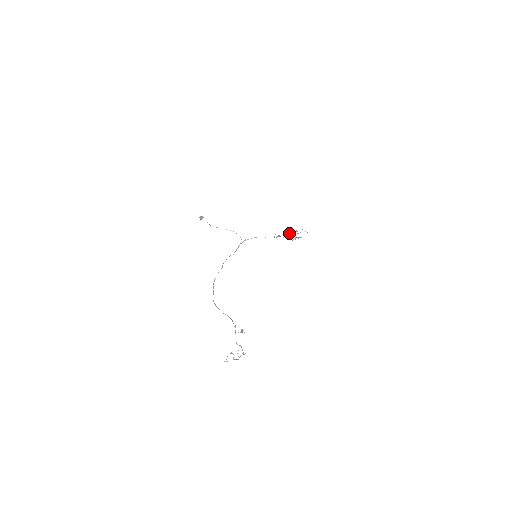
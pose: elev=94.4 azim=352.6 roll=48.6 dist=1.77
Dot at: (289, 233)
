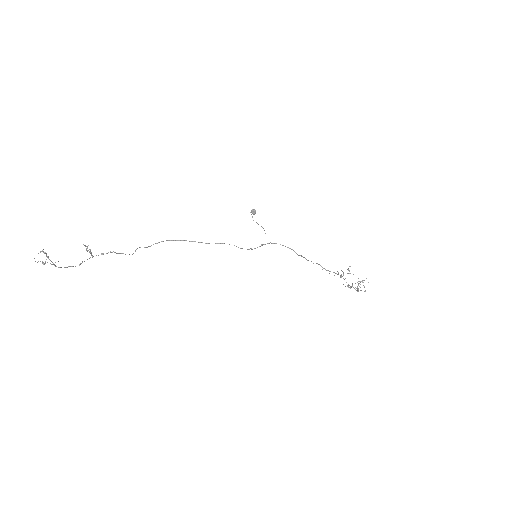
Dot at: (343, 273)
